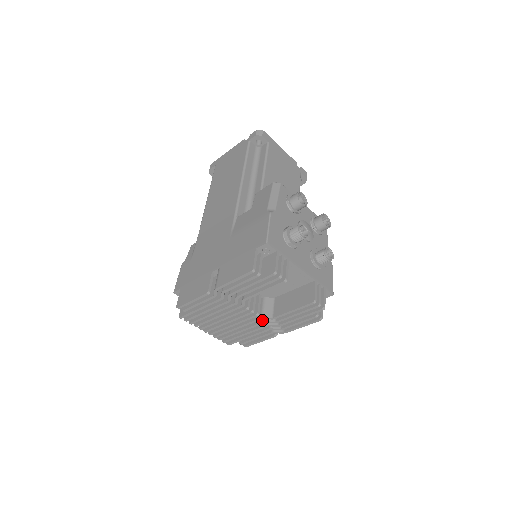
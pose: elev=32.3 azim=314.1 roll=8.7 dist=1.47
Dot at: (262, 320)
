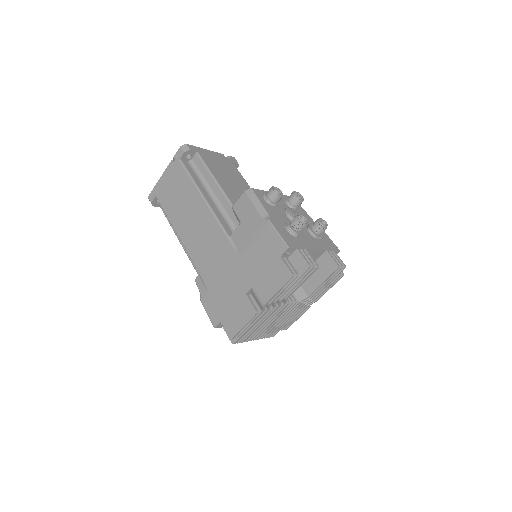
Dot at: occluded
